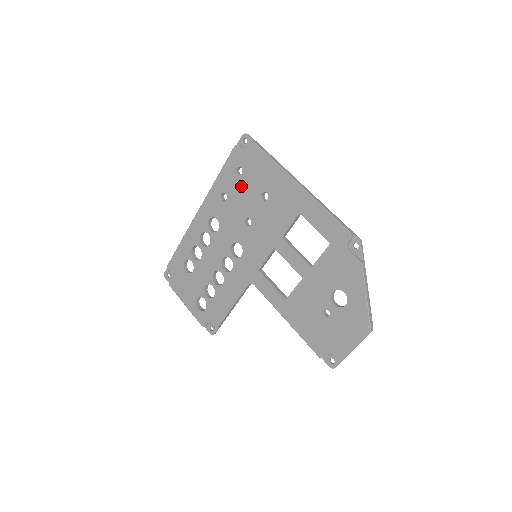
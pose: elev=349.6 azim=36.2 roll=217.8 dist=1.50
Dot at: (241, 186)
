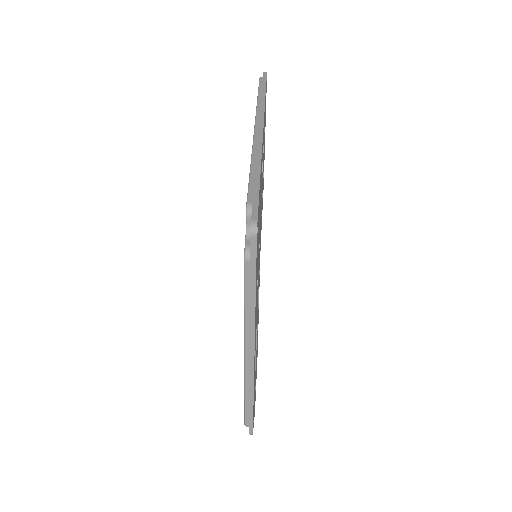
Dot at: occluded
